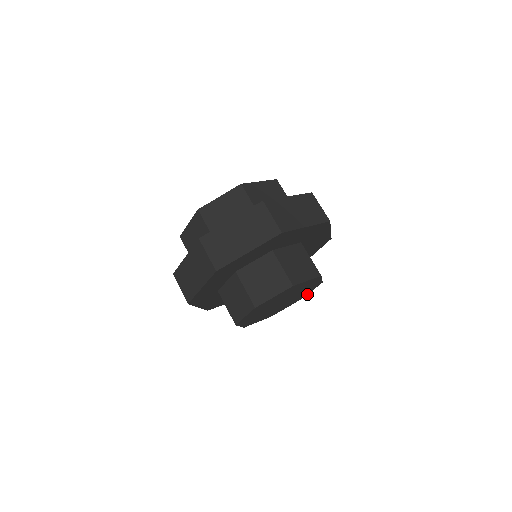
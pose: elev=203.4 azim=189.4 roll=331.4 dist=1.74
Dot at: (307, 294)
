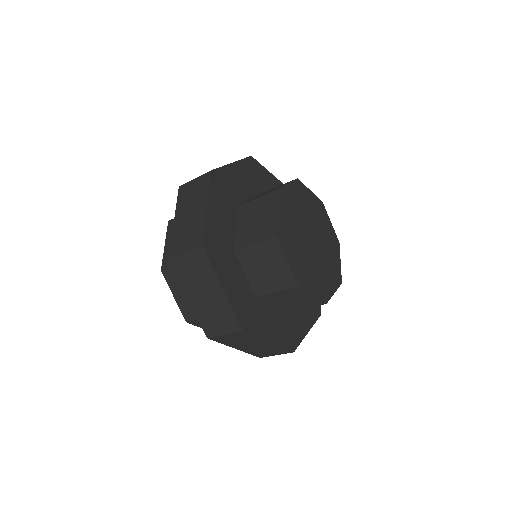
Dot at: (334, 231)
